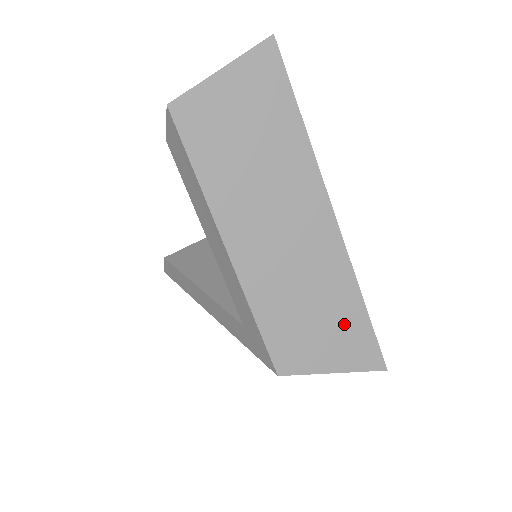
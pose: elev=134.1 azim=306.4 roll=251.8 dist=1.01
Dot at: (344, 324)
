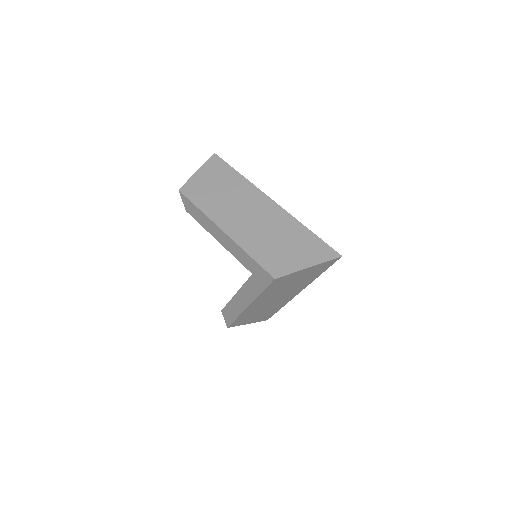
Dot at: (301, 242)
